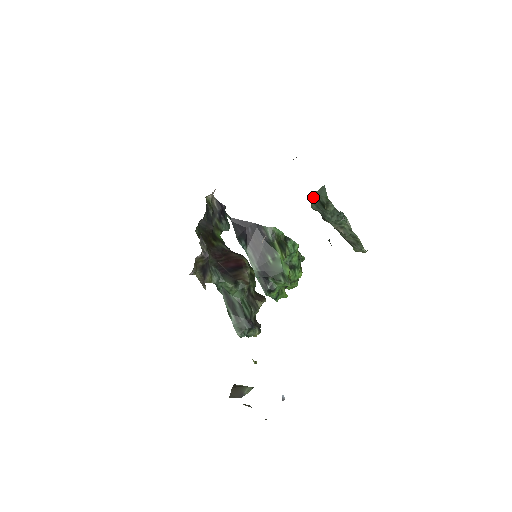
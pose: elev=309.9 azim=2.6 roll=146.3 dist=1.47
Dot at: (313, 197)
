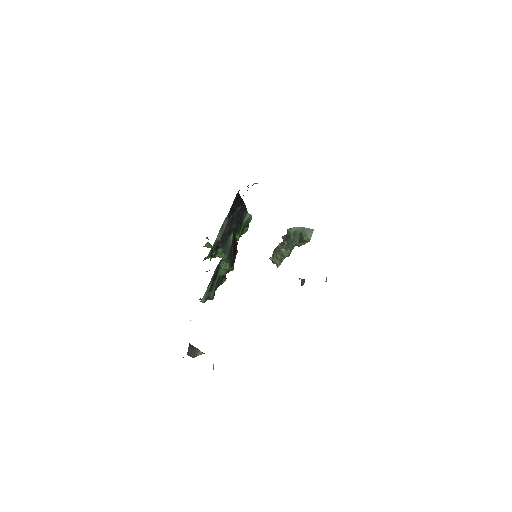
Dot at: (299, 227)
